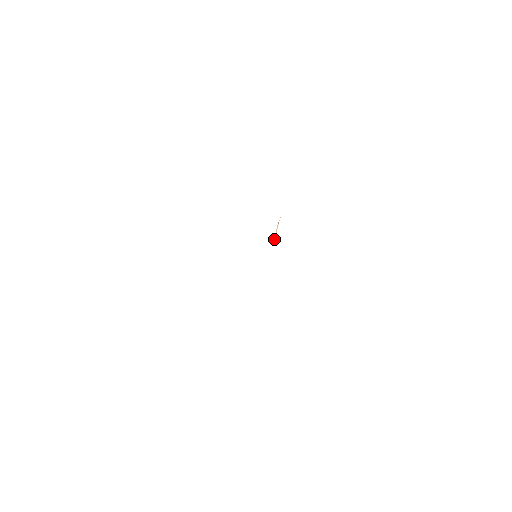
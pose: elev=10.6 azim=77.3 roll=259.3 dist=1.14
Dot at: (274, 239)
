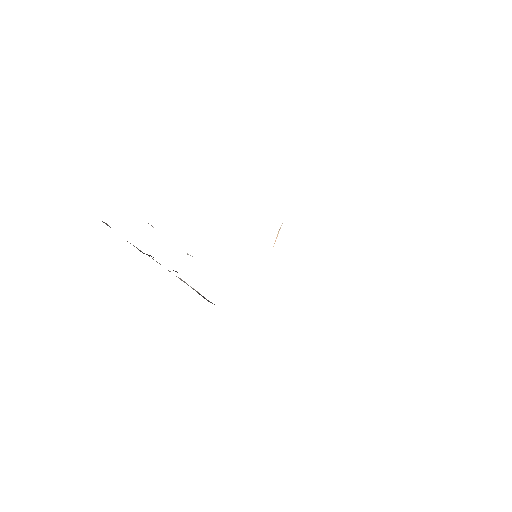
Dot at: occluded
